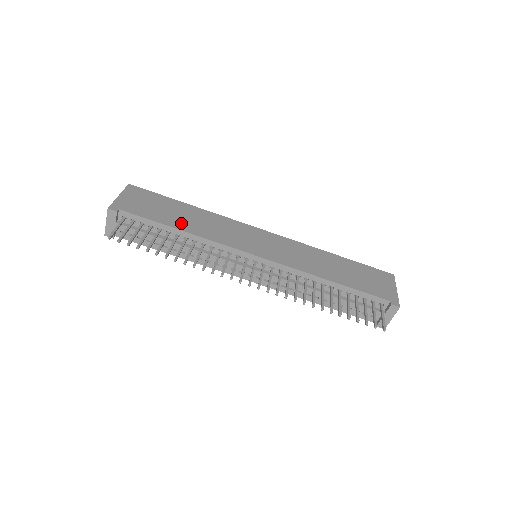
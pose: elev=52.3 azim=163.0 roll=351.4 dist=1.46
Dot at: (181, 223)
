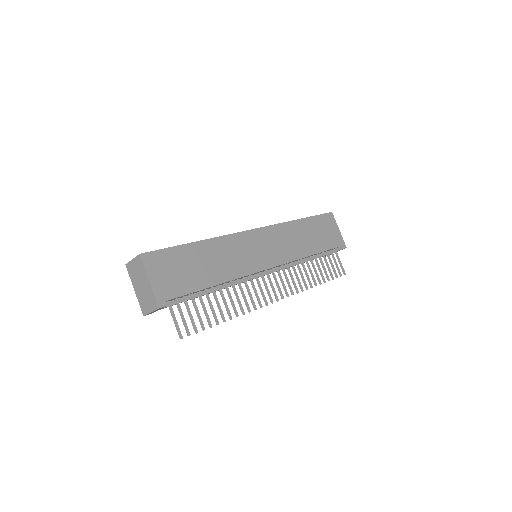
Dot at: (211, 275)
